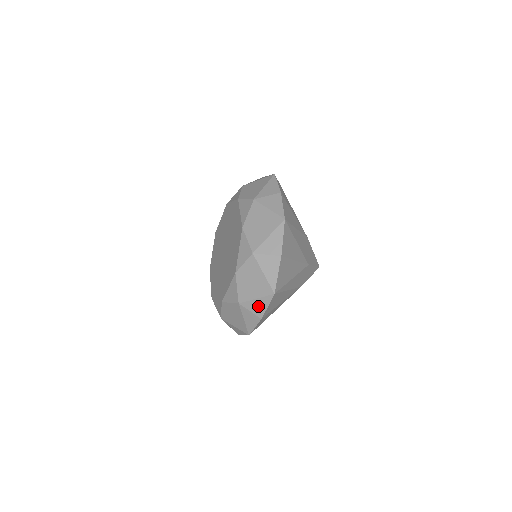
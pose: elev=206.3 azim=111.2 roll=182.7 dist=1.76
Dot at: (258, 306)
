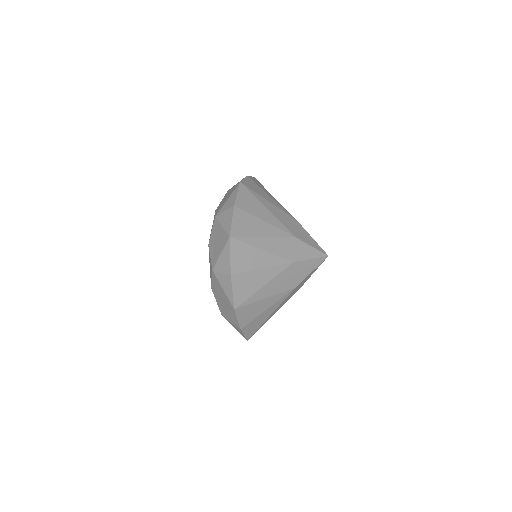
Dot at: (224, 261)
